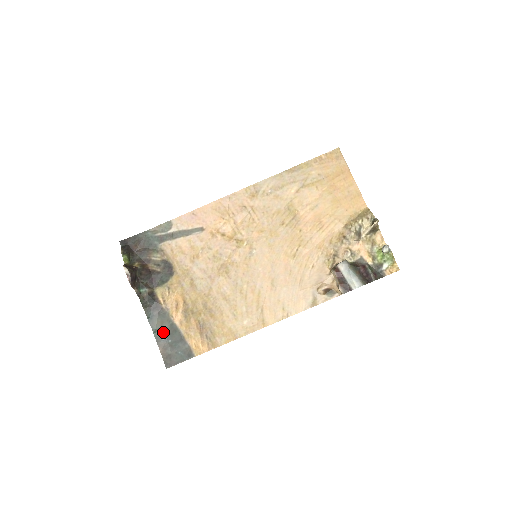
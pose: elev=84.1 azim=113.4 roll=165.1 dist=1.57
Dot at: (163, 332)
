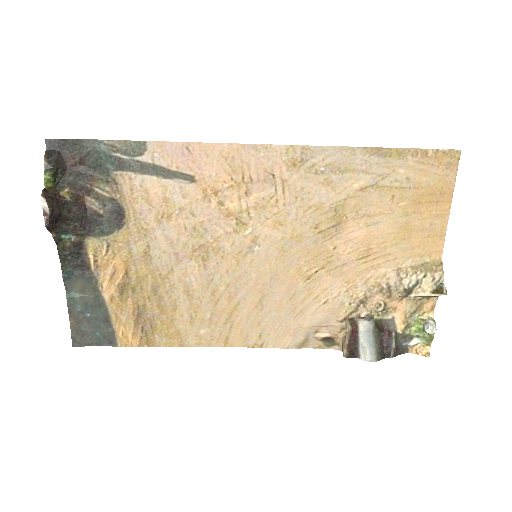
Dot at: (81, 300)
